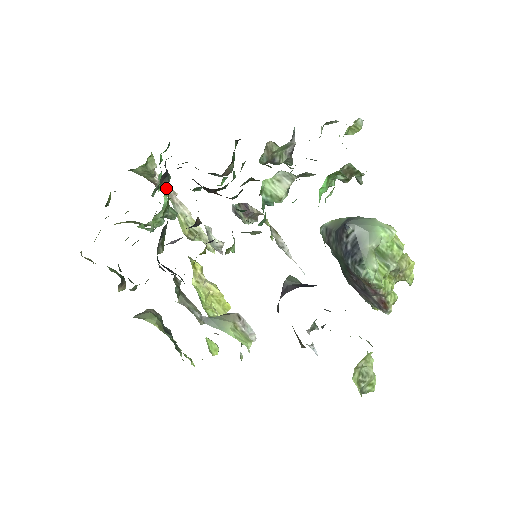
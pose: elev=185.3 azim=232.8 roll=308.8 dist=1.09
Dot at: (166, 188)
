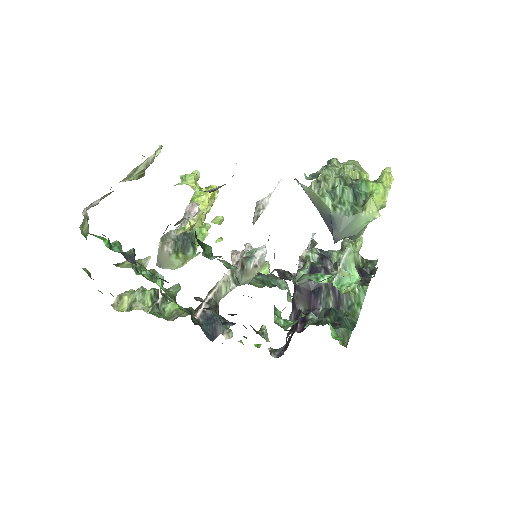
Dot at: occluded
